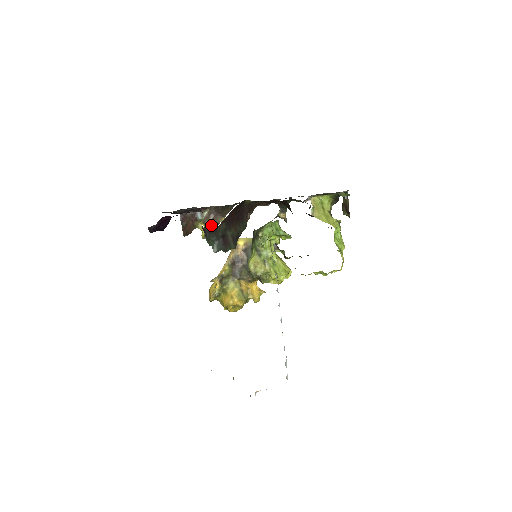
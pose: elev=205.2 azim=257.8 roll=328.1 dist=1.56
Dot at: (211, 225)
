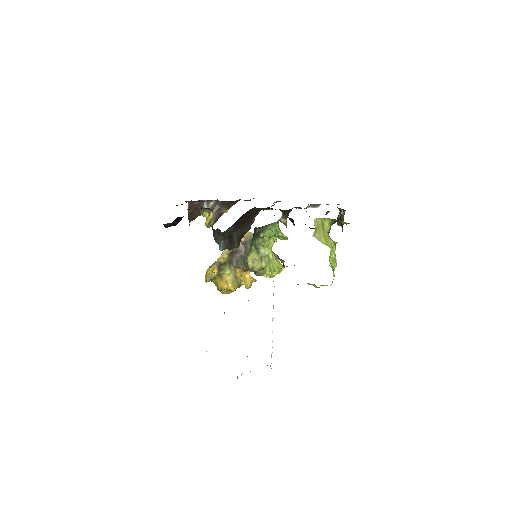
Dot at: (215, 215)
